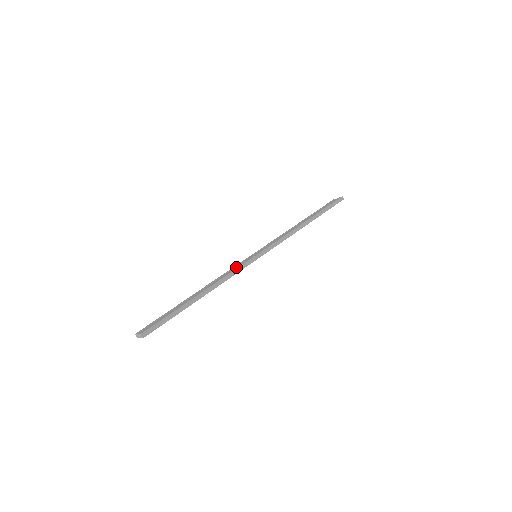
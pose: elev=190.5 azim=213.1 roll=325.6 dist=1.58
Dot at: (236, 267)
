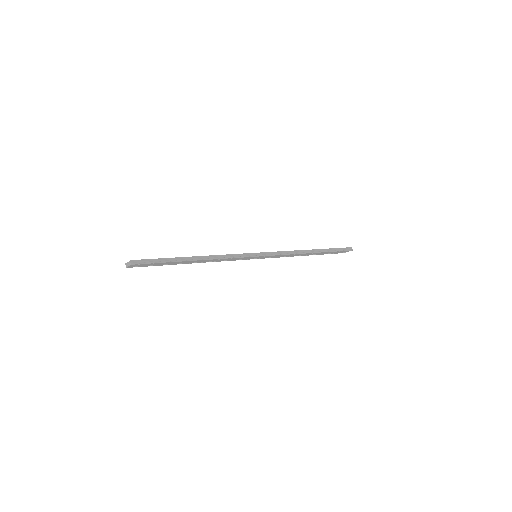
Dot at: occluded
